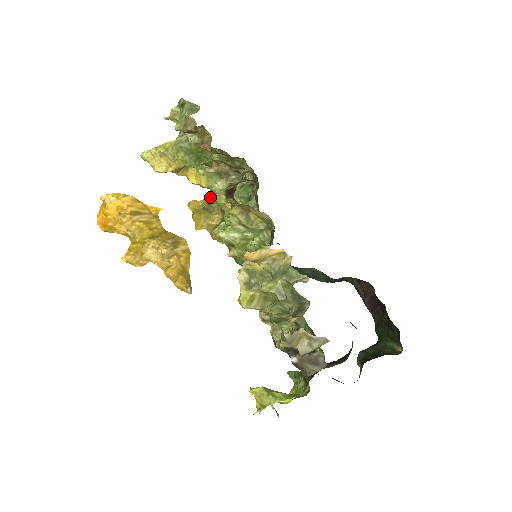
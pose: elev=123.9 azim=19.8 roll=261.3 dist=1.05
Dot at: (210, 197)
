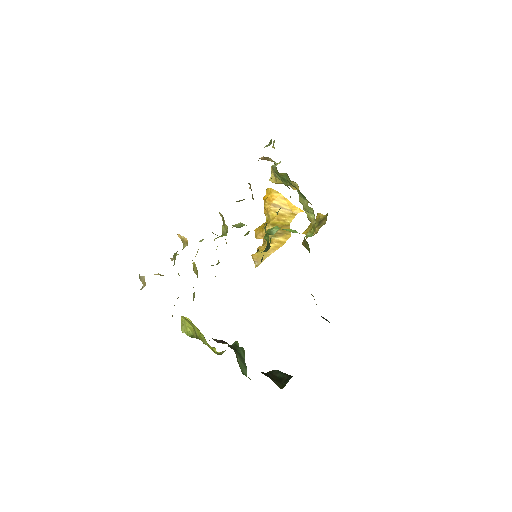
Dot at: occluded
